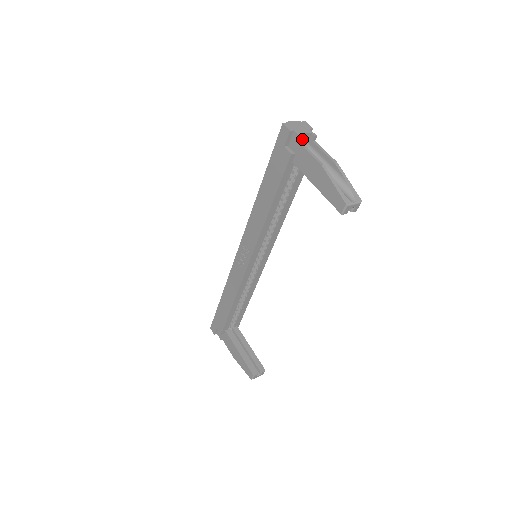
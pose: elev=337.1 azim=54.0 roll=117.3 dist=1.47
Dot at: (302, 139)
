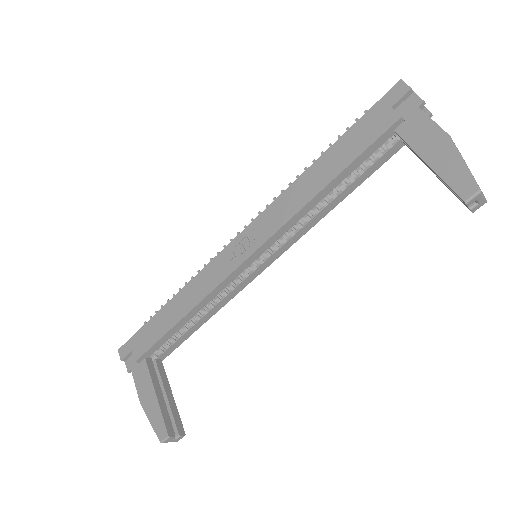
Dot at: (423, 104)
